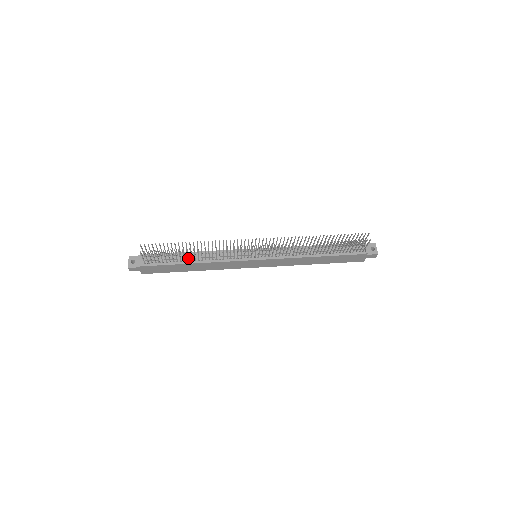
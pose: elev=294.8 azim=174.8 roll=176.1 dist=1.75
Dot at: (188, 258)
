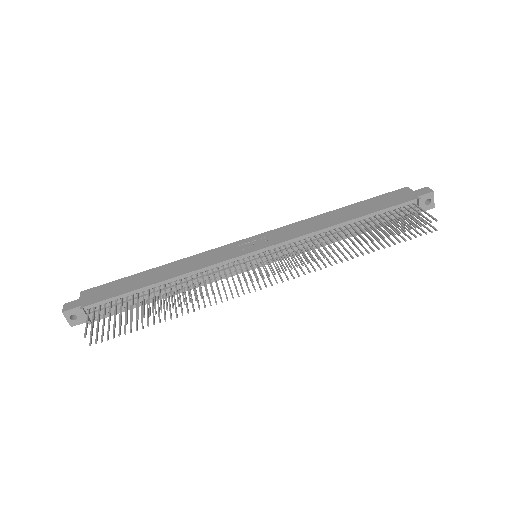
Dot at: (156, 294)
